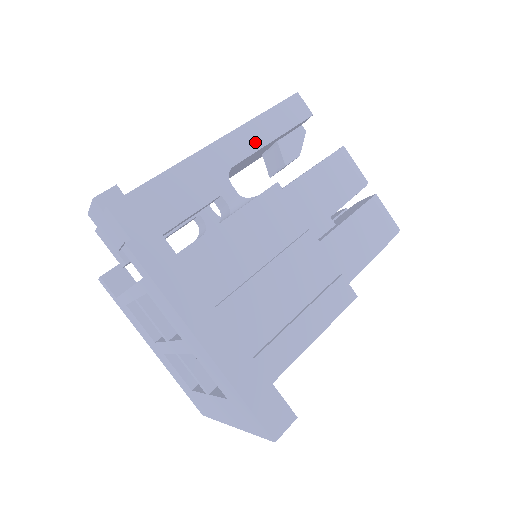
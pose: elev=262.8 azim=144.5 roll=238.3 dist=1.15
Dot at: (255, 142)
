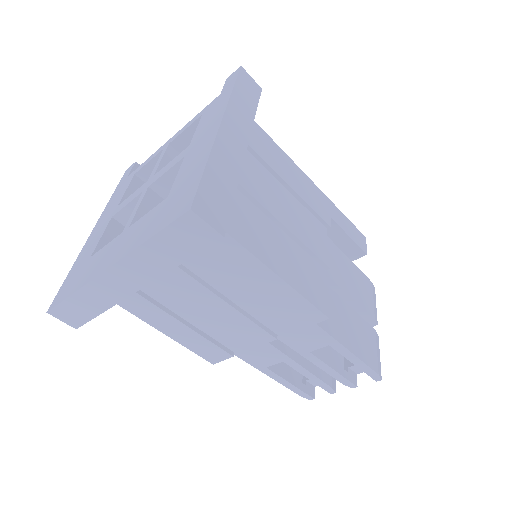
Dot at: occluded
